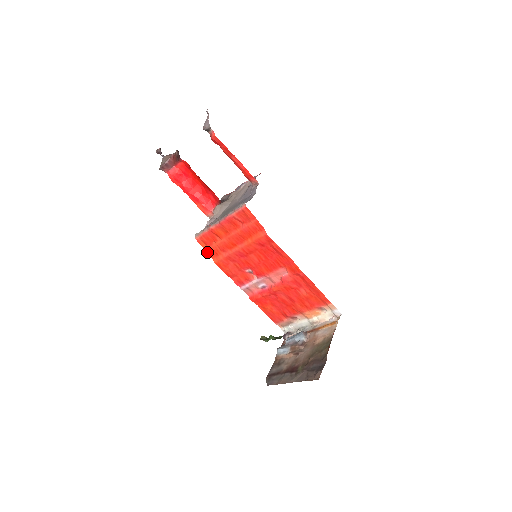
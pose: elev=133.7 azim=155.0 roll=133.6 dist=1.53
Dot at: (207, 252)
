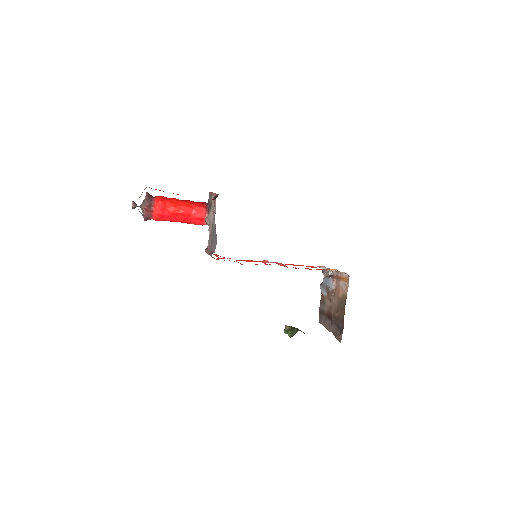
Dot at: occluded
